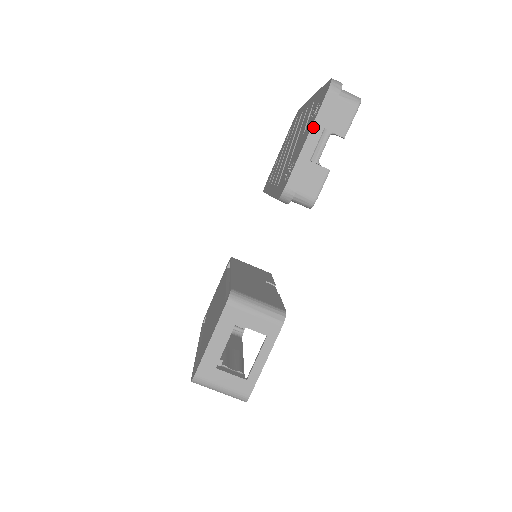
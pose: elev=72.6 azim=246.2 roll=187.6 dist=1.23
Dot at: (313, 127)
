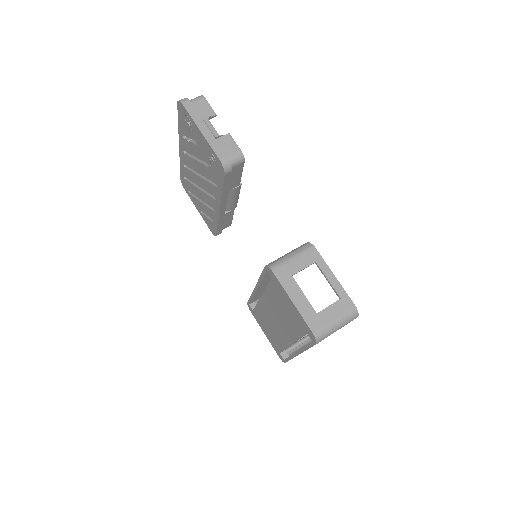
Dot at: (197, 124)
